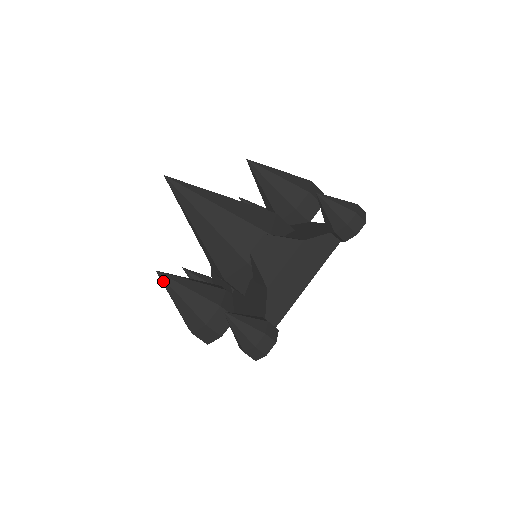
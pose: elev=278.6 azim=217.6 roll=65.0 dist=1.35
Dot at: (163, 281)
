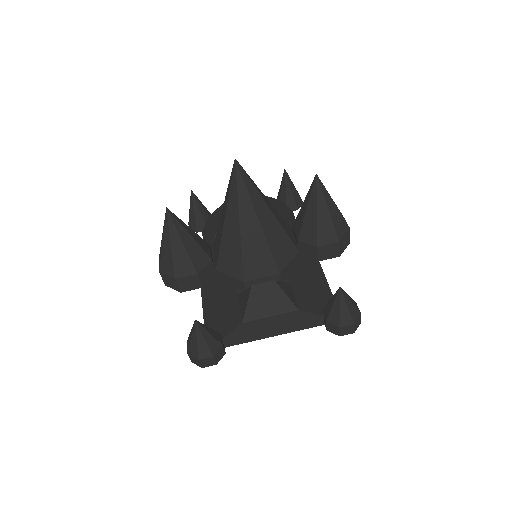
Dot at: (166, 220)
